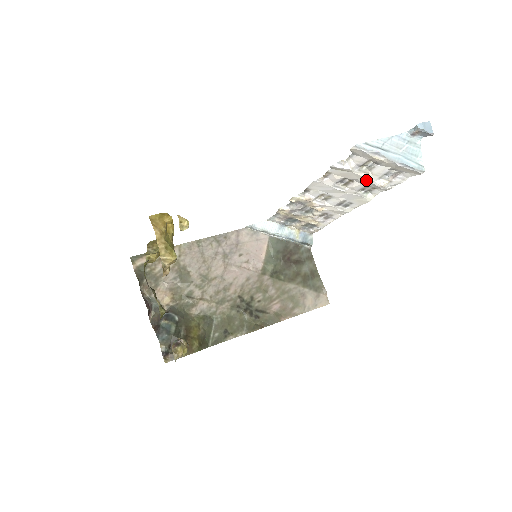
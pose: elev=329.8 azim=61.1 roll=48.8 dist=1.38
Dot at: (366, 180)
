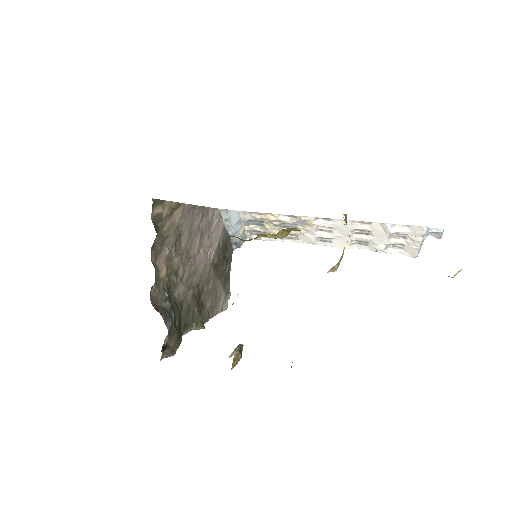
Dot at: (379, 241)
